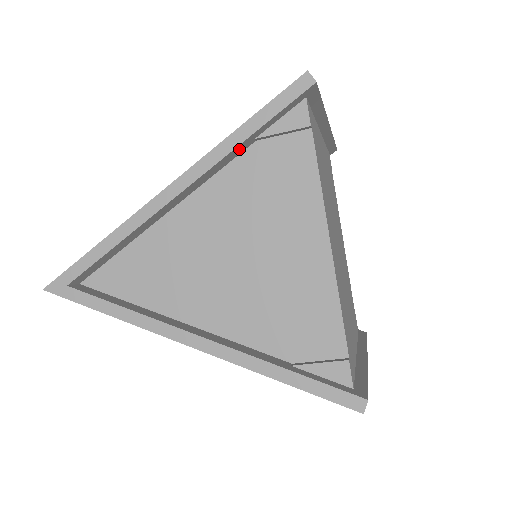
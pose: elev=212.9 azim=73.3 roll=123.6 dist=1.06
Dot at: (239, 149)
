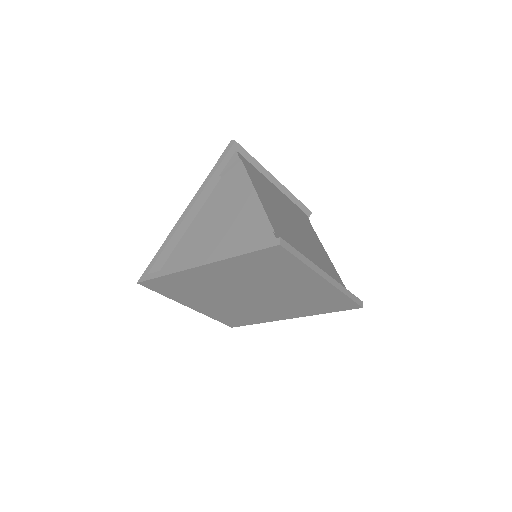
Dot at: (213, 181)
